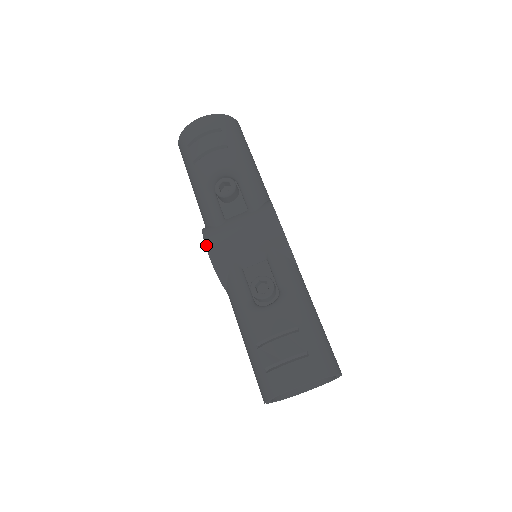
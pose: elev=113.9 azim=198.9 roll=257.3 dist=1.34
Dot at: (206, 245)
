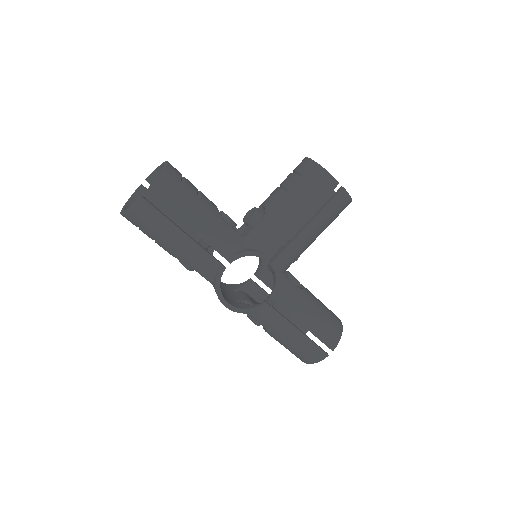
Dot at: occluded
